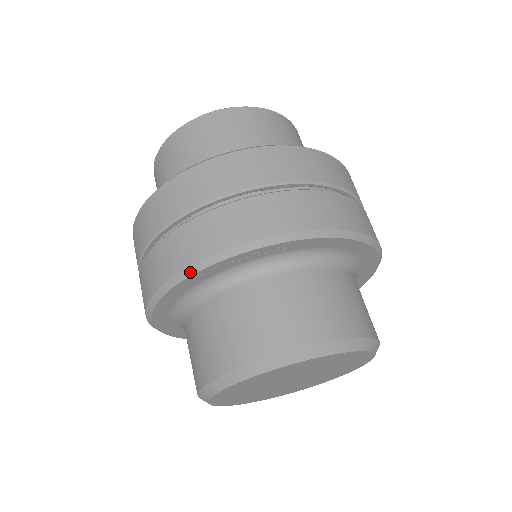
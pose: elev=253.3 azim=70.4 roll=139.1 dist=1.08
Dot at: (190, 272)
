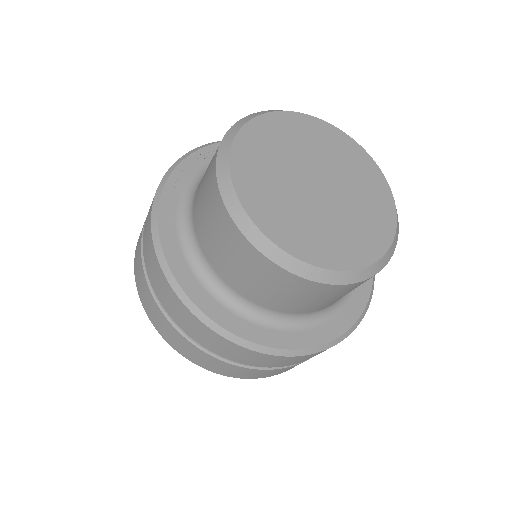
Dot at: (208, 369)
